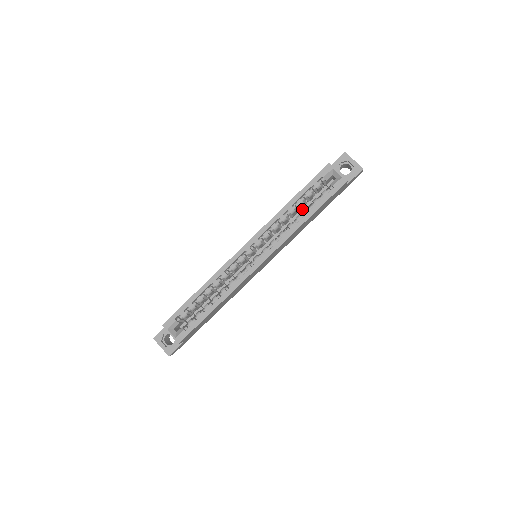
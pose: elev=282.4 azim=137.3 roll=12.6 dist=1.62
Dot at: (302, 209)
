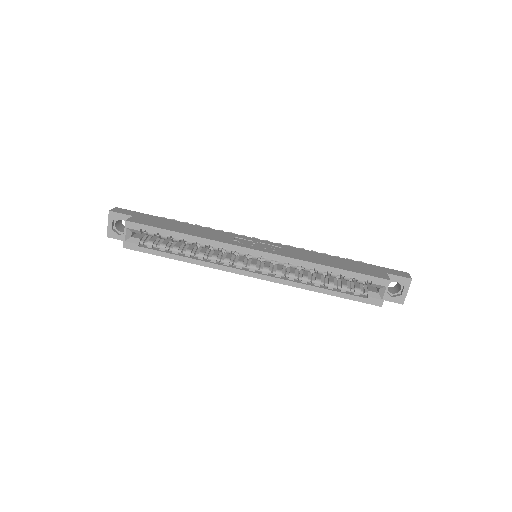
Dot at: occluded
